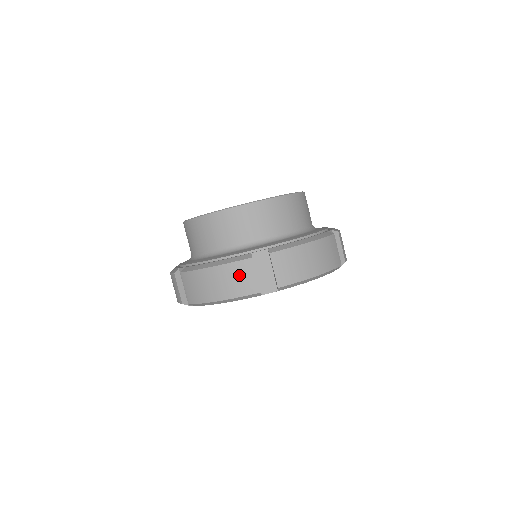
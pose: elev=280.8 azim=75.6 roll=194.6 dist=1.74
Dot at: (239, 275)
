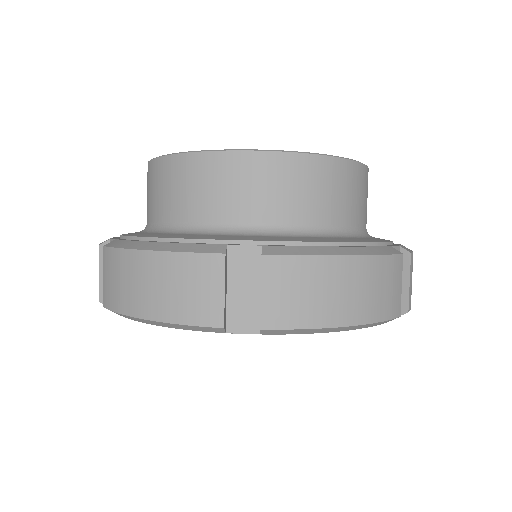
Dot at: (191, 281)
